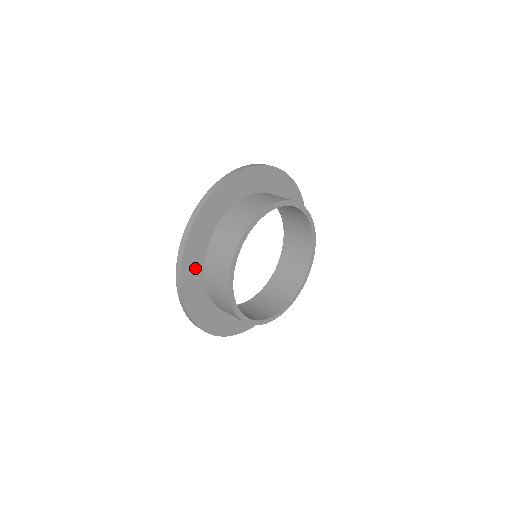
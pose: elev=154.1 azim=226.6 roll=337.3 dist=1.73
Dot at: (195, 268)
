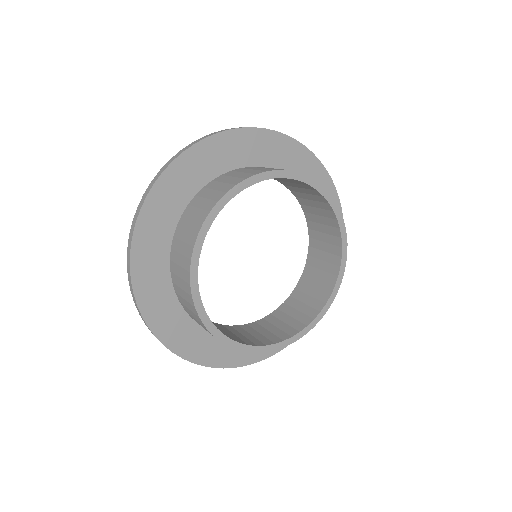
Dot at: (158, 287)
